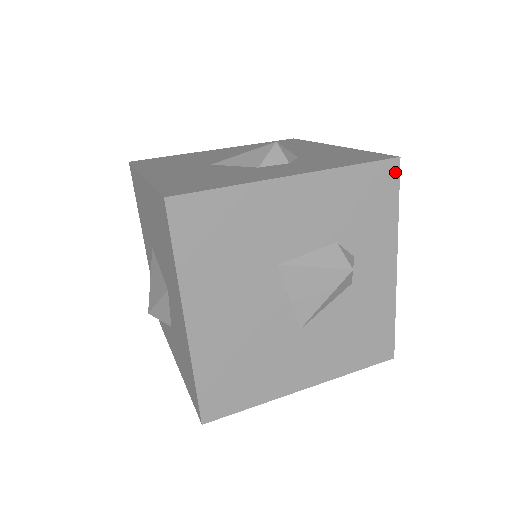
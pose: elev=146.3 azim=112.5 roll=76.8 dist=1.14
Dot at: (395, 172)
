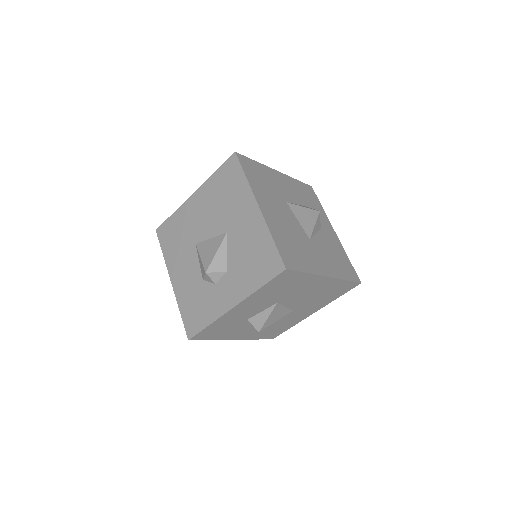
Dot at: (313, 191)
